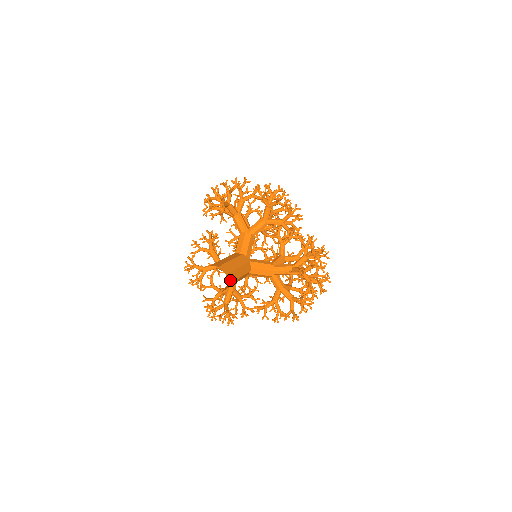
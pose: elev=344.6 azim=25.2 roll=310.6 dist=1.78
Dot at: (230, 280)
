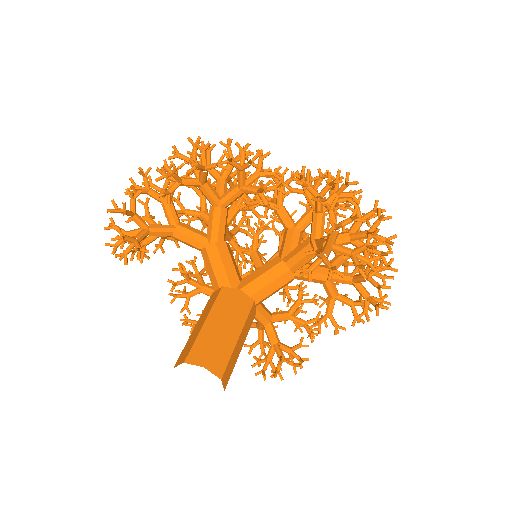
Dot at: (221, 364)
